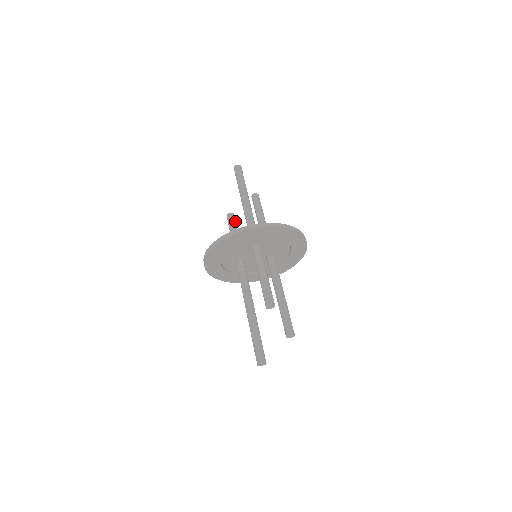
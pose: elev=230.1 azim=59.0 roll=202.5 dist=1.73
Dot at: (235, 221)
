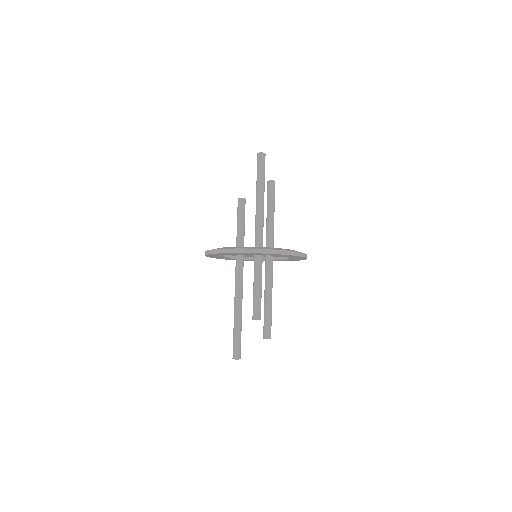
Dot at: occluded
